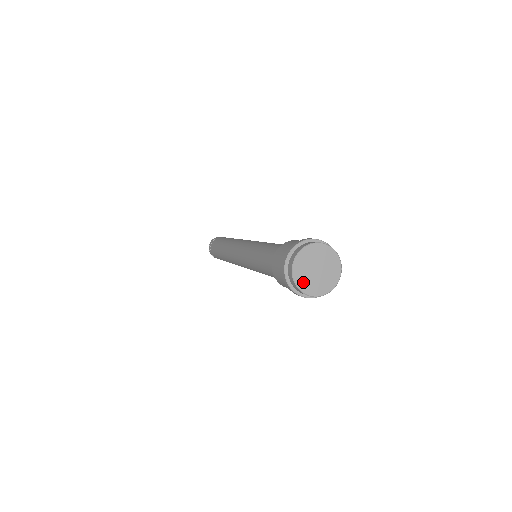
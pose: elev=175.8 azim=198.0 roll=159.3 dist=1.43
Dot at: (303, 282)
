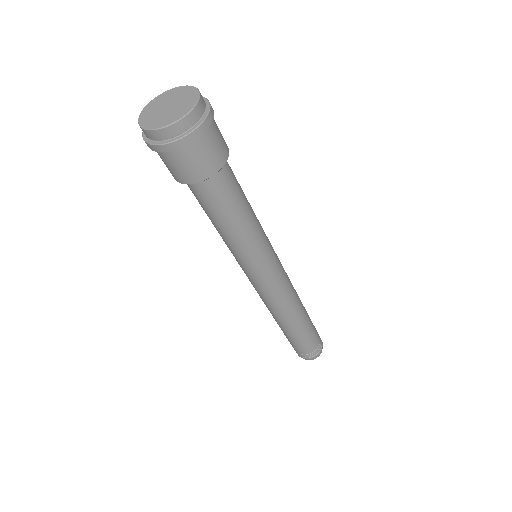
Dot at: (147, 113)
